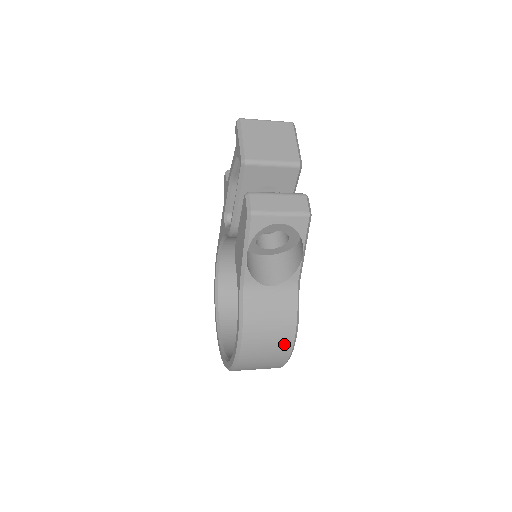
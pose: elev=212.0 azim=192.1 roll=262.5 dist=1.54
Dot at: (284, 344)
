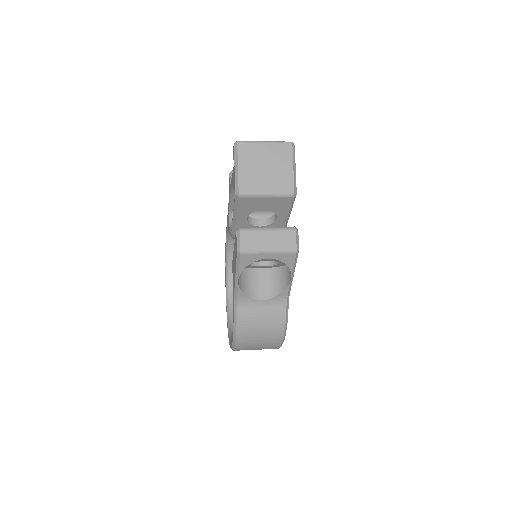
Dot at: (274, 341)
